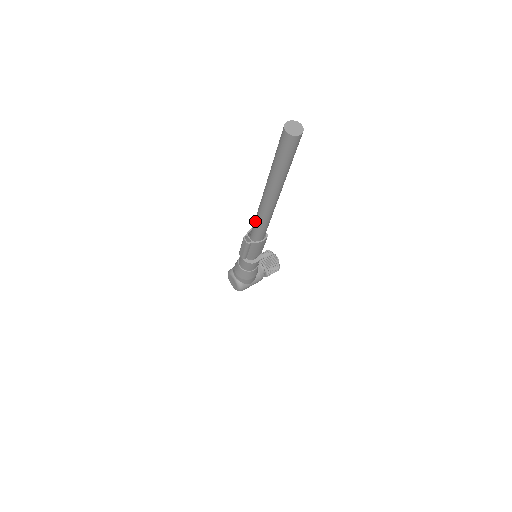
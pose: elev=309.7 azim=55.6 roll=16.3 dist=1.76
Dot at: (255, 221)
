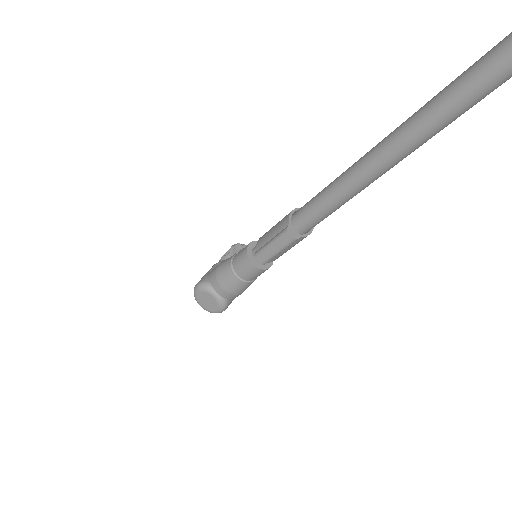
Dot at: (324, 200)
